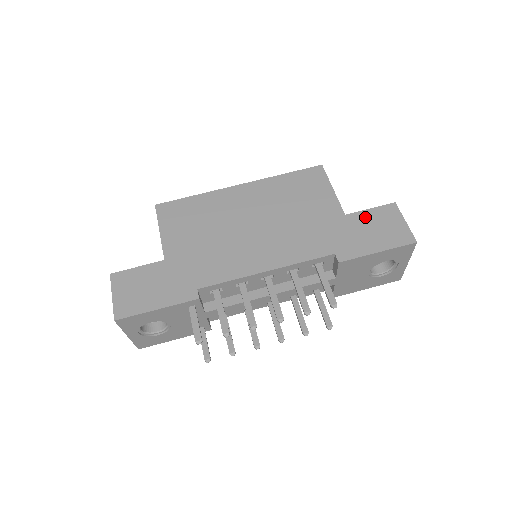
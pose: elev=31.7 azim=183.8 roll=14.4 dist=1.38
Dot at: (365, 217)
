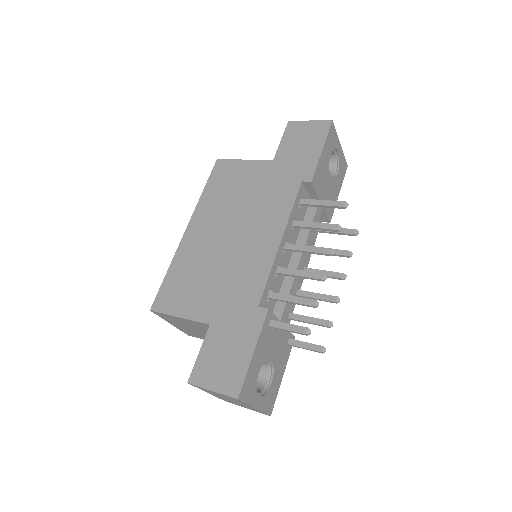
Dot at: (285, 147)
